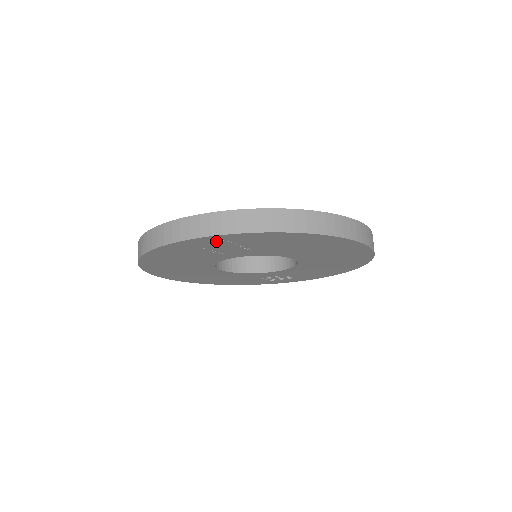
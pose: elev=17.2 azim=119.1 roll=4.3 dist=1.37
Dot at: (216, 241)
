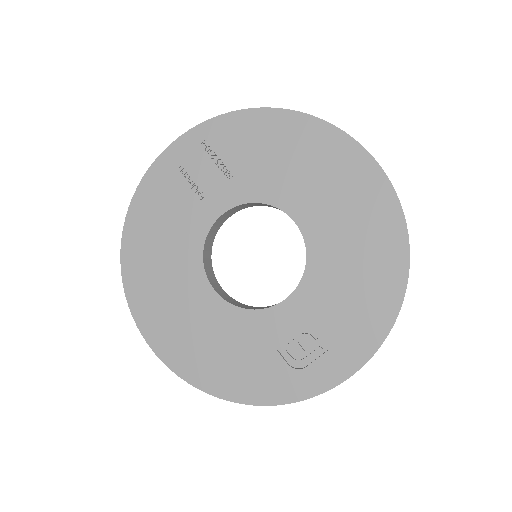
Dot at: (195, 148)
